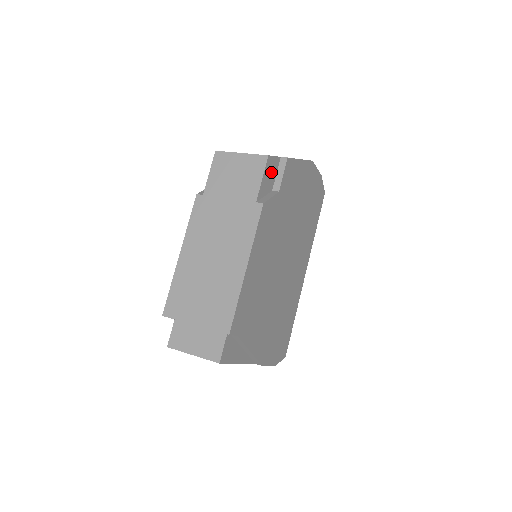
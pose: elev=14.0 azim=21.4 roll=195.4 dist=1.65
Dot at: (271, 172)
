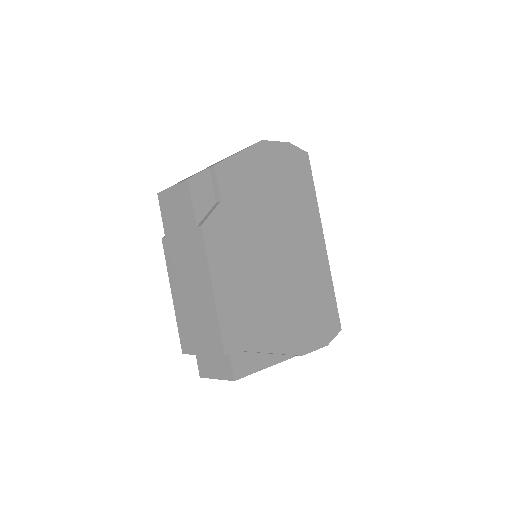
Dot at: (203, 189)
